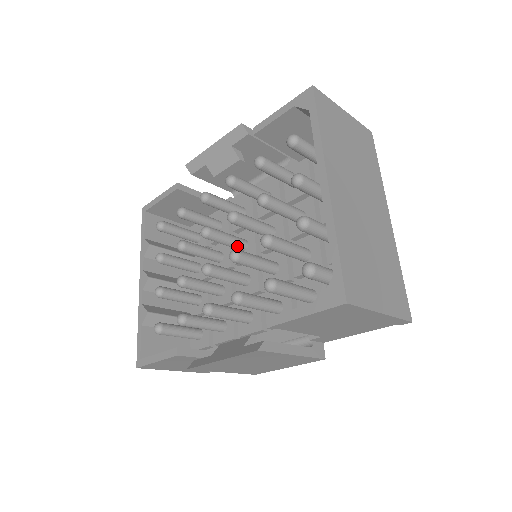
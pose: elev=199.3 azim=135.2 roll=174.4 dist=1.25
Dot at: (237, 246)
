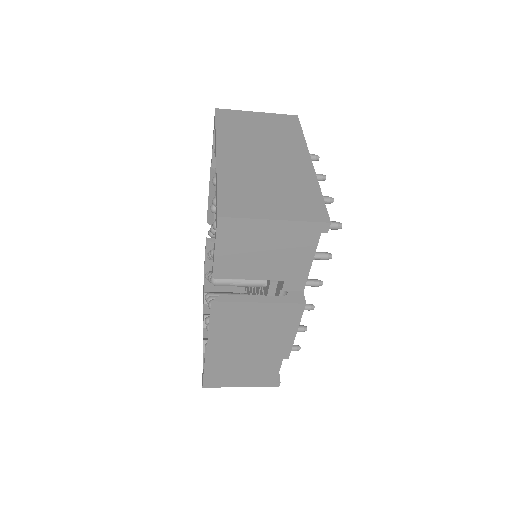
Dot at: occluded
